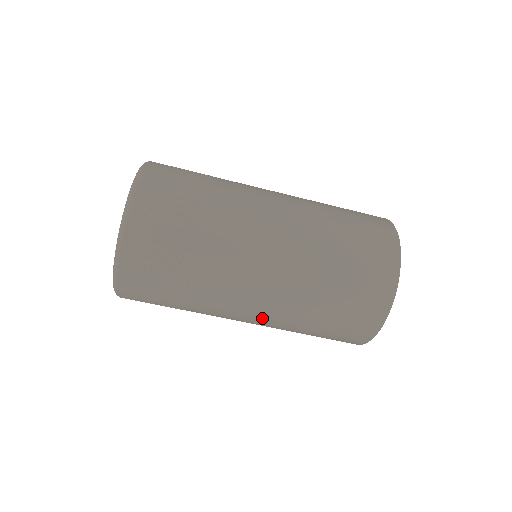
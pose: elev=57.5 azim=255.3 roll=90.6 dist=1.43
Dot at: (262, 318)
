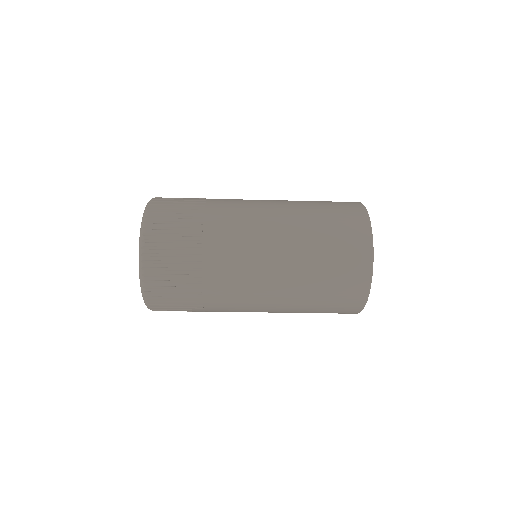
Dot at: occluded
